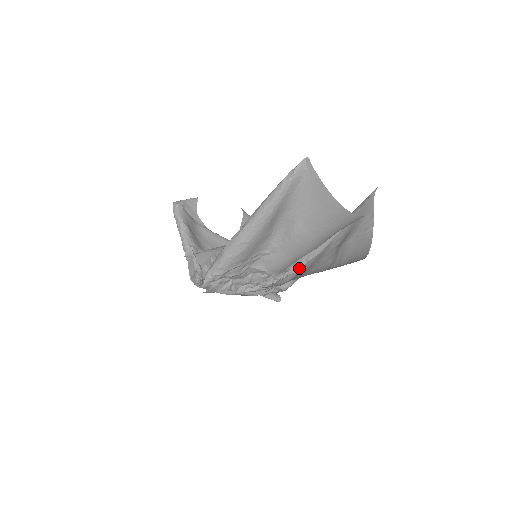
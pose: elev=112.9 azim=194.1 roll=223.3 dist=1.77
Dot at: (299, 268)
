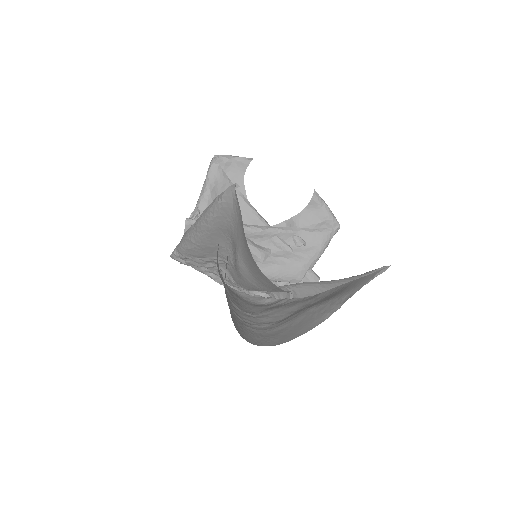
Dot at: (283, 298)
